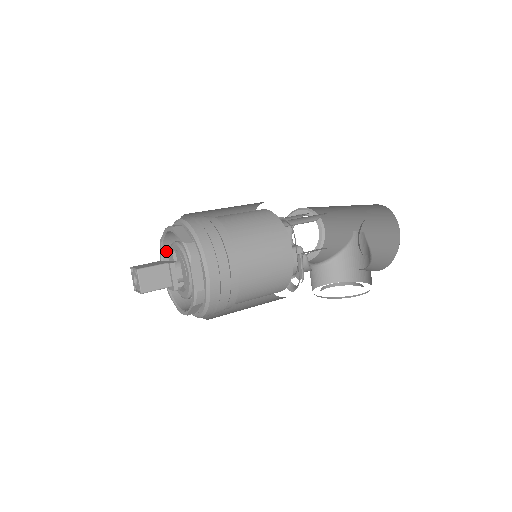
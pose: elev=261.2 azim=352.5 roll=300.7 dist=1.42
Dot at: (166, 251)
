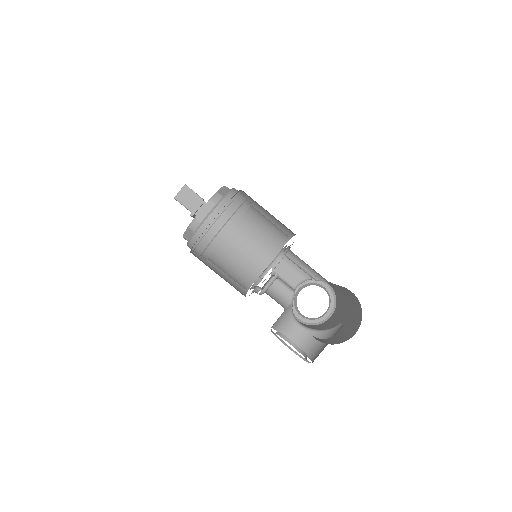
Dot at: occluded
